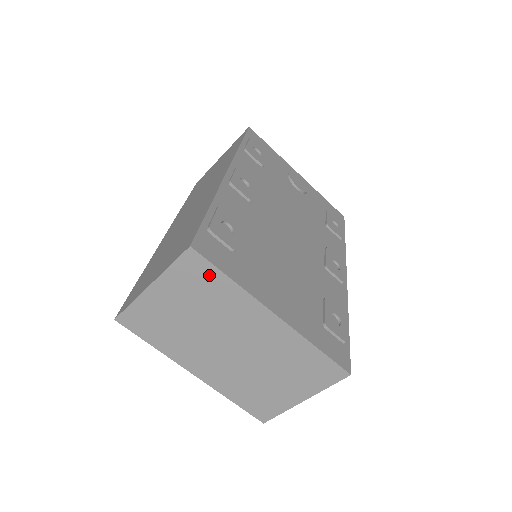
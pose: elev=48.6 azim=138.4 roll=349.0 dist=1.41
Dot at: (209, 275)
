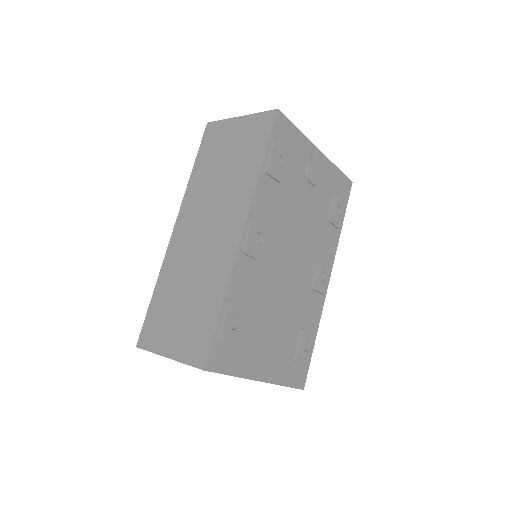
Dot at: occluded
